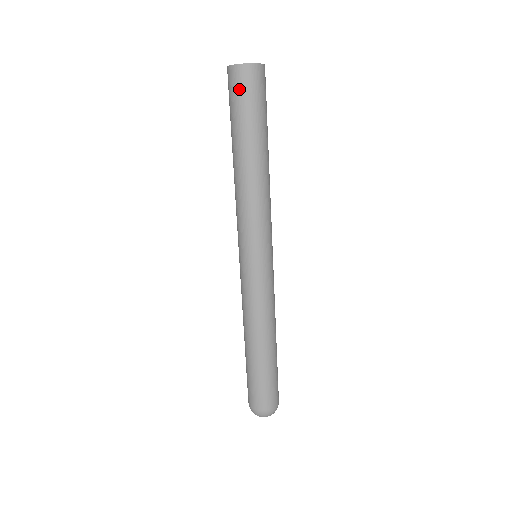
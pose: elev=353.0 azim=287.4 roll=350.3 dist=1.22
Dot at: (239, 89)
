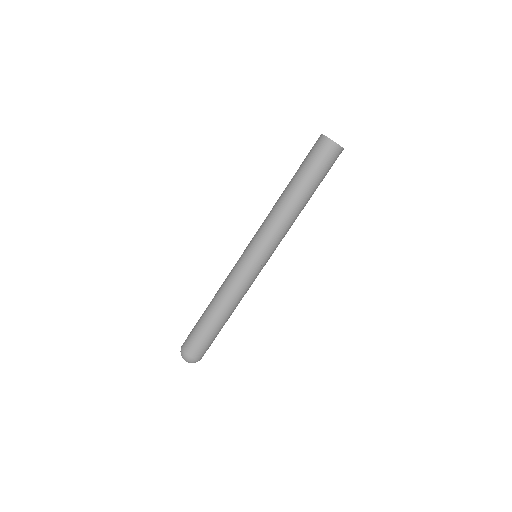
Dot at: (328, 158)
